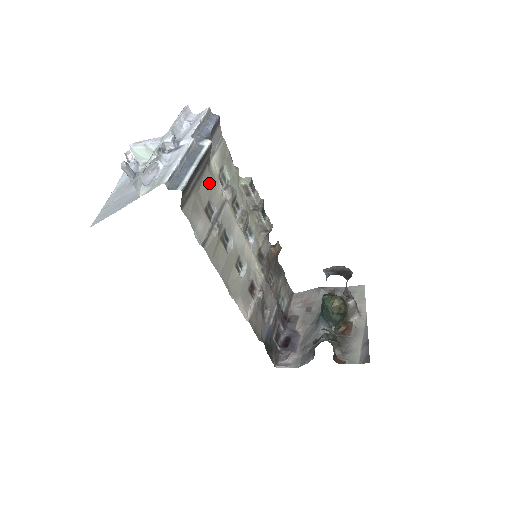
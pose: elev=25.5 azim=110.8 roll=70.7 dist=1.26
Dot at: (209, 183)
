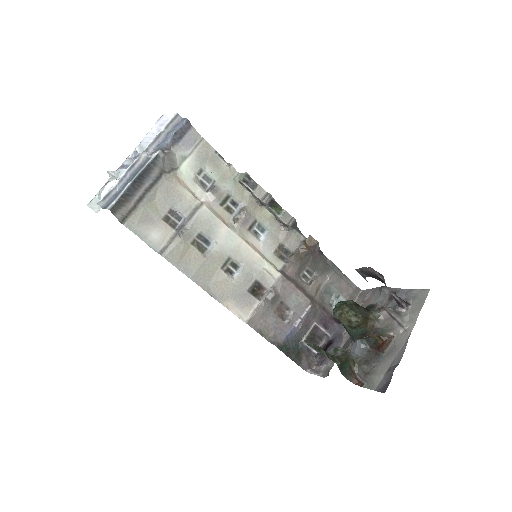
Dot at: (169, 191)
